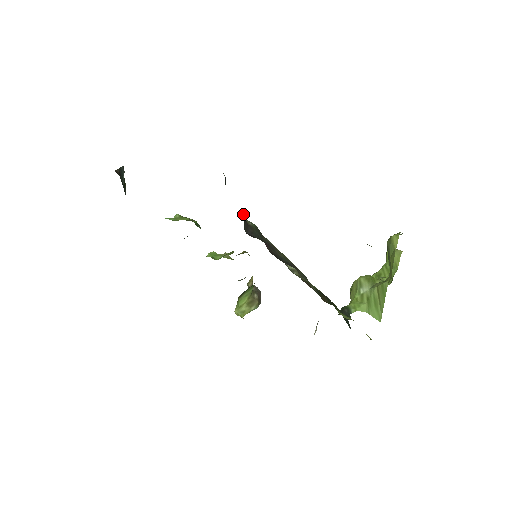
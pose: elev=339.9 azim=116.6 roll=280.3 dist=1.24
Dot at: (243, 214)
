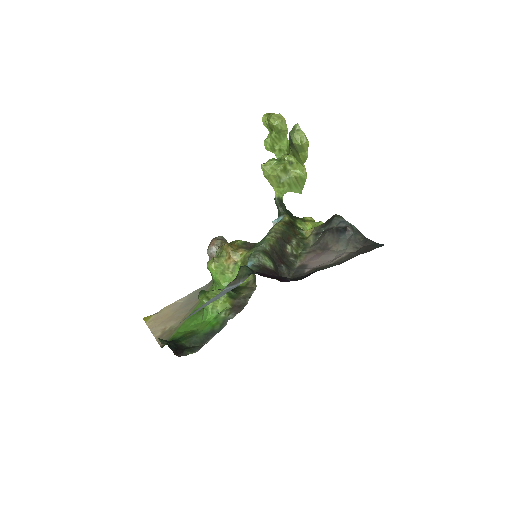
Dot at: (276, 274)
